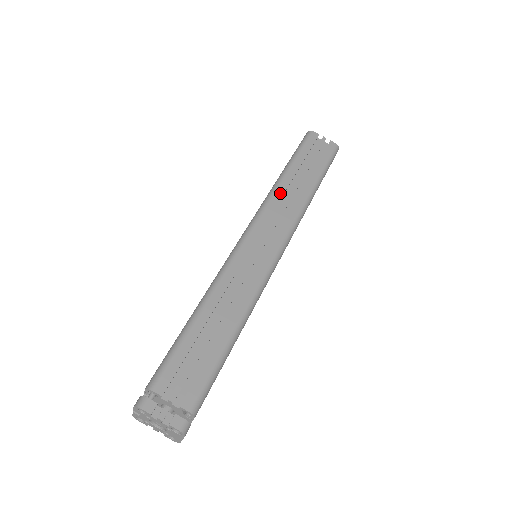
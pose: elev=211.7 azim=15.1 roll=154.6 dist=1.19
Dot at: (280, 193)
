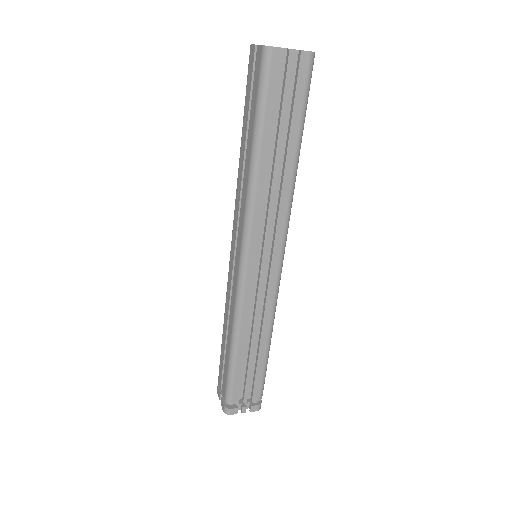
Dot at: (261, 194)
